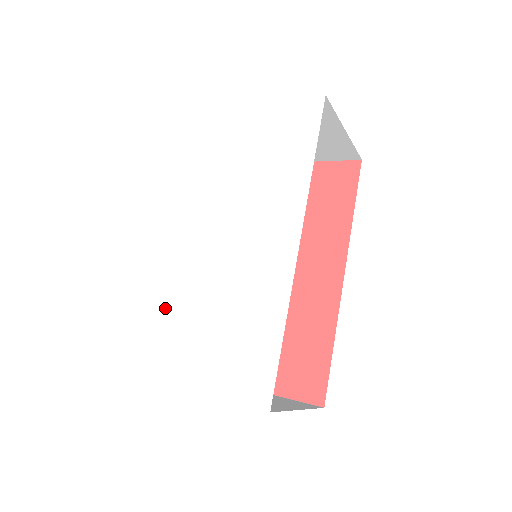
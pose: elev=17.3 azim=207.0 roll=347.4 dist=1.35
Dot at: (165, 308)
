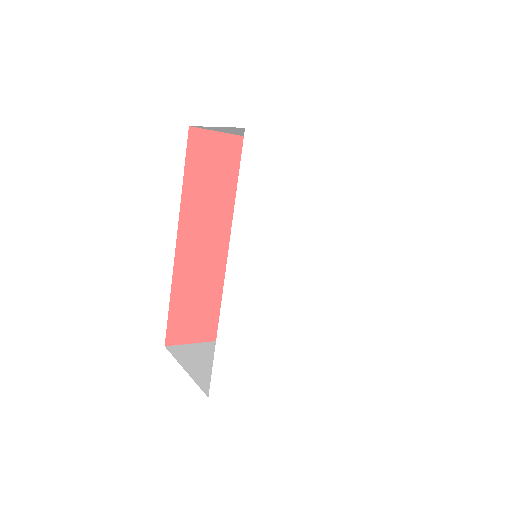
Dot at: (239, 337)
